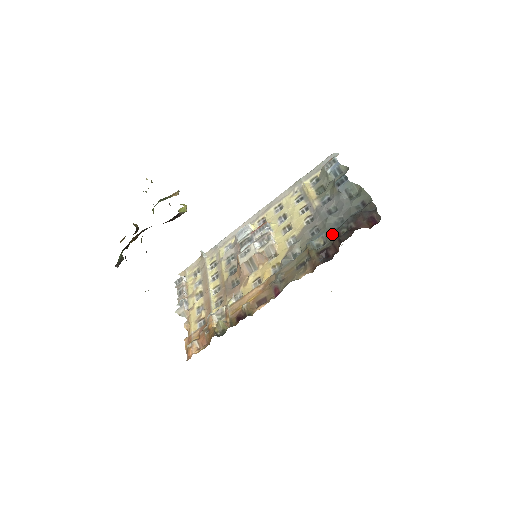
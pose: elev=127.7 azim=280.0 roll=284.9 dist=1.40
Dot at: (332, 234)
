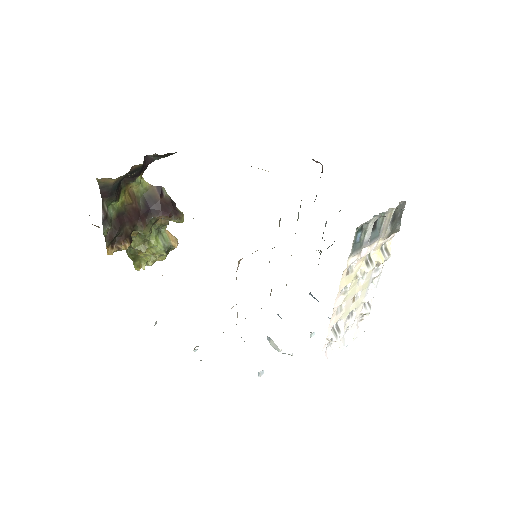
Dot at: occluded
